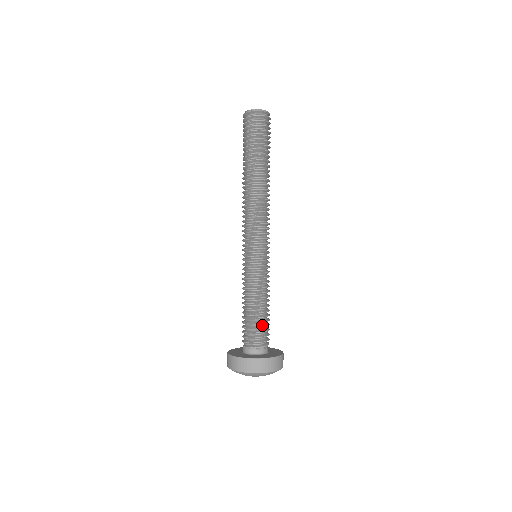
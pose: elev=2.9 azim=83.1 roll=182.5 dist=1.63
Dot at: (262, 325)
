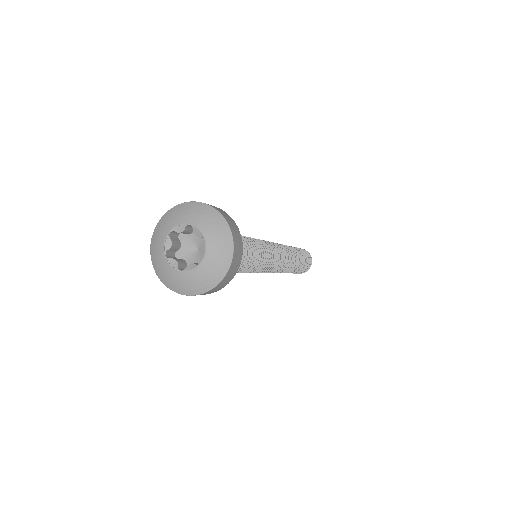
Dot at: occluded
